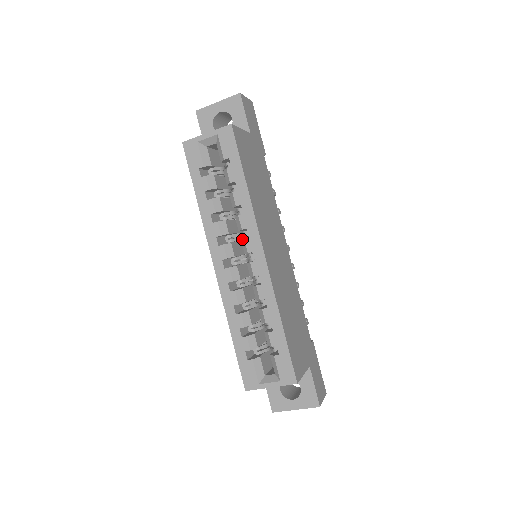
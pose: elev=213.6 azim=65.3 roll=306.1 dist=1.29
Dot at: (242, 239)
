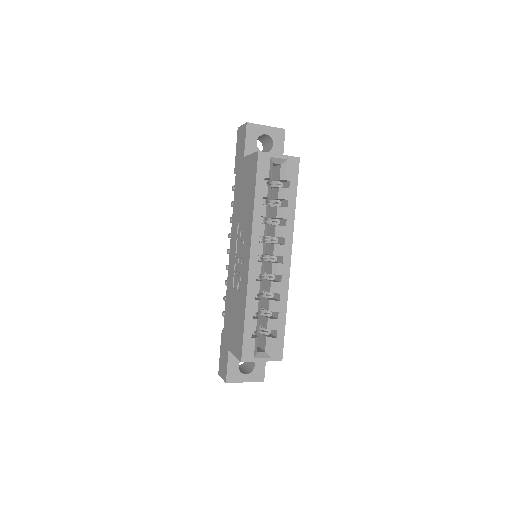
Dot at: (277, 244)
